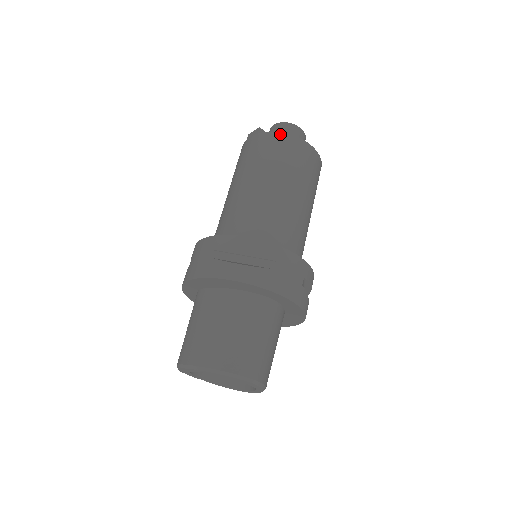
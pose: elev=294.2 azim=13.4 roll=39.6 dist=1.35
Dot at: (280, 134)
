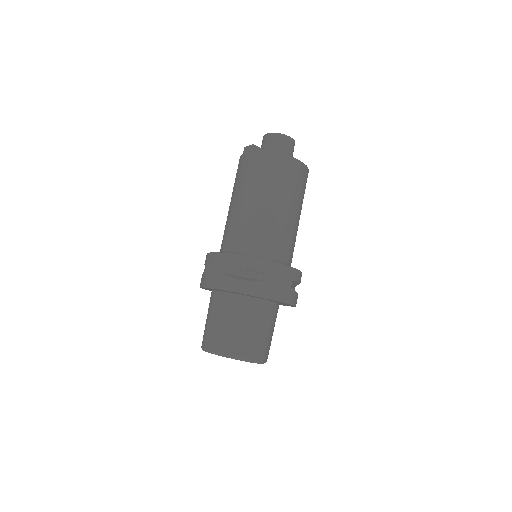
Dot at: (270, 154)
